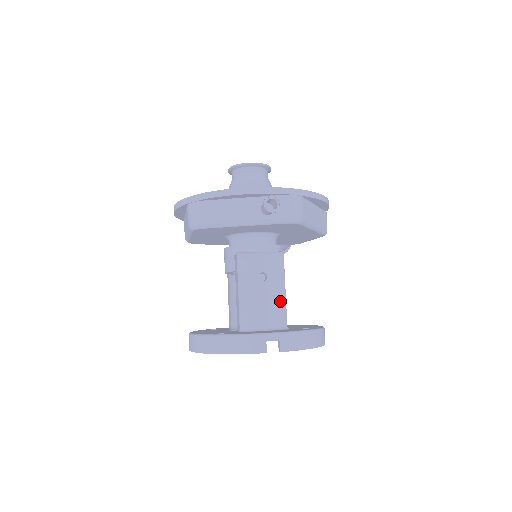
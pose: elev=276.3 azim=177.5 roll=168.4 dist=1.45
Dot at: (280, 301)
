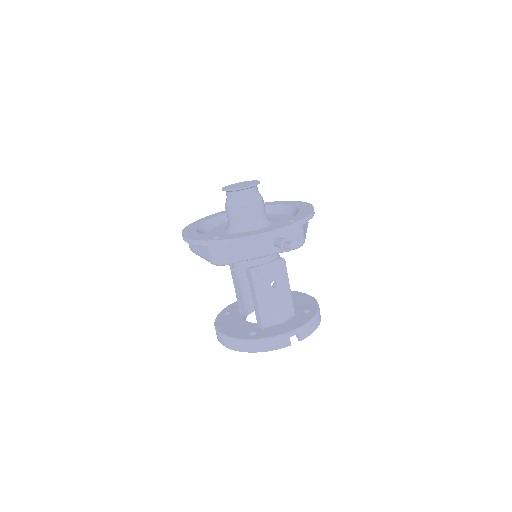
Dot at: (288, 297)
